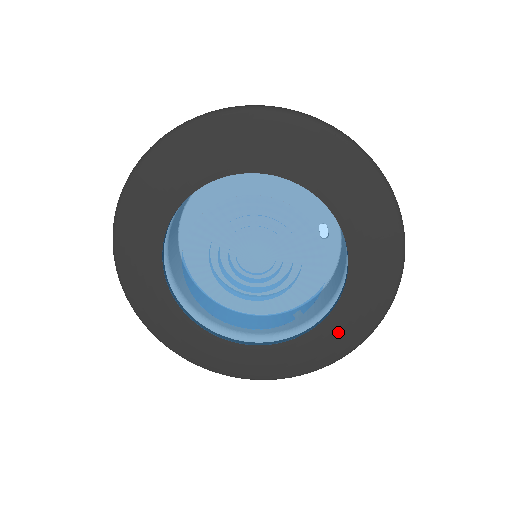
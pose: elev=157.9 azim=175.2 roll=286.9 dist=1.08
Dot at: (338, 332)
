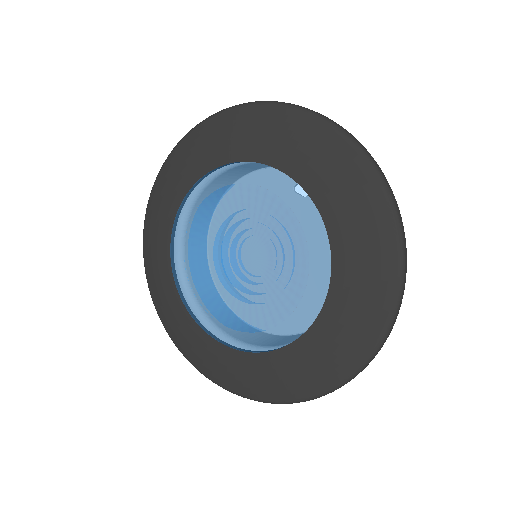
Dot at: (356, 240)
